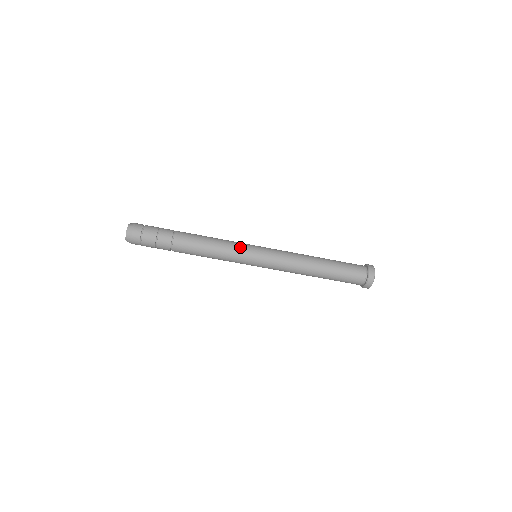
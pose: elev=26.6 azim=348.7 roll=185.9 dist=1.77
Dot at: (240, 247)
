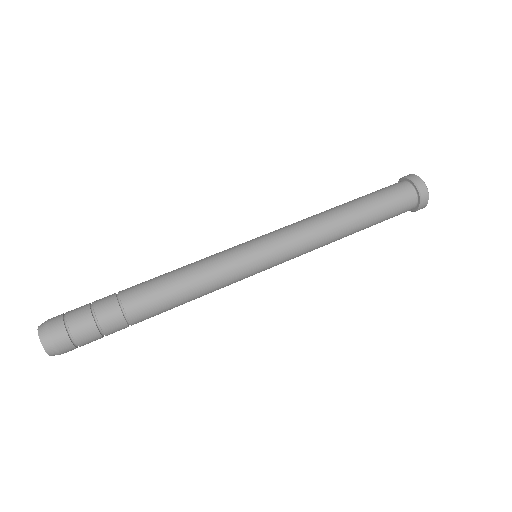
Dot at: (231, 263)
